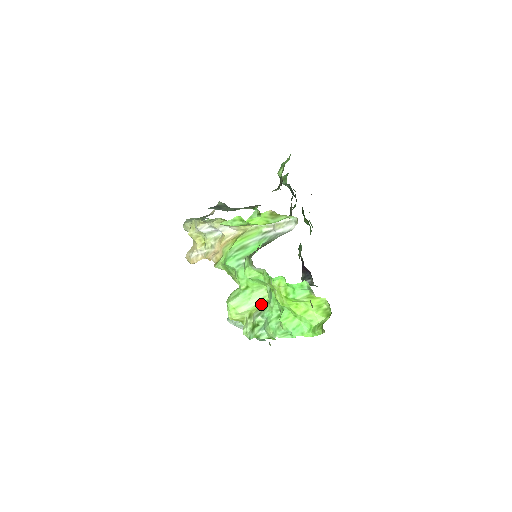
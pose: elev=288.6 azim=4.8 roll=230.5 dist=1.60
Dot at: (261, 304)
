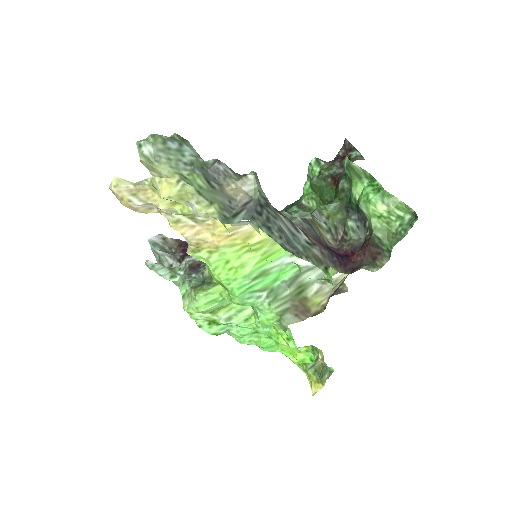
Dot at: (232, 303)
